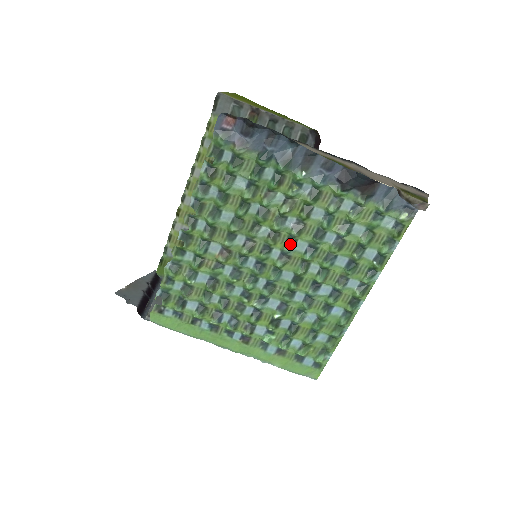
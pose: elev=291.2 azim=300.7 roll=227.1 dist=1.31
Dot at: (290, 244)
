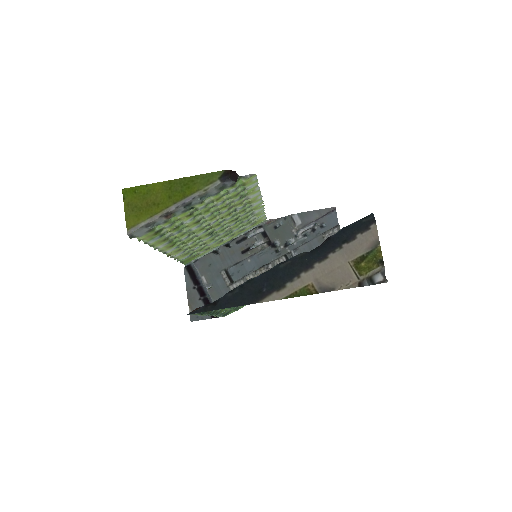
Dot at: occluded
